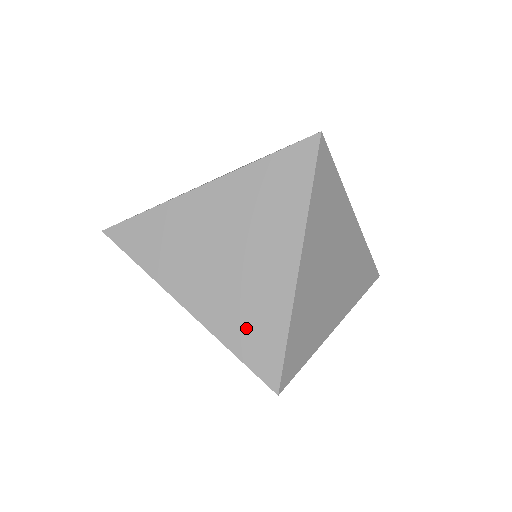
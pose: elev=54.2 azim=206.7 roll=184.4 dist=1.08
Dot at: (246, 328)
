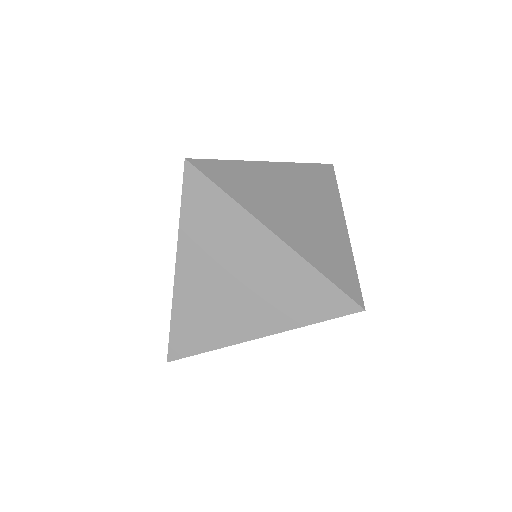
Dot at: (327, 259)
